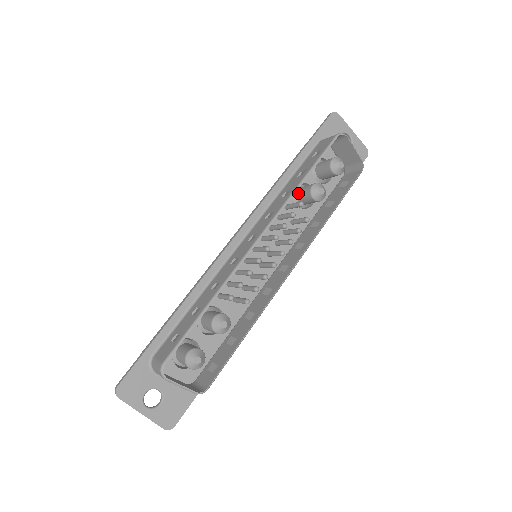
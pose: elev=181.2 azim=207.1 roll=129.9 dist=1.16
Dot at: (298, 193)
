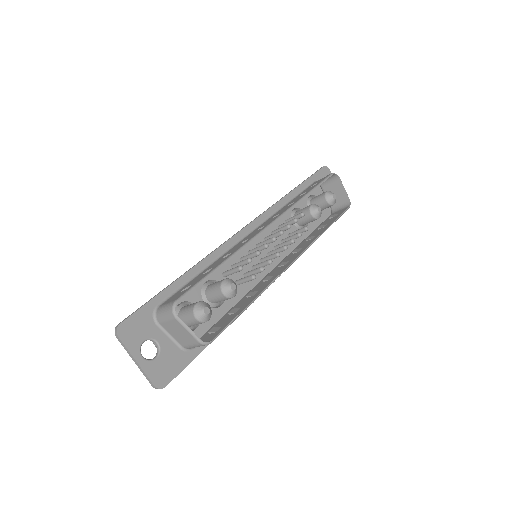
Dot at: (296, 213)
